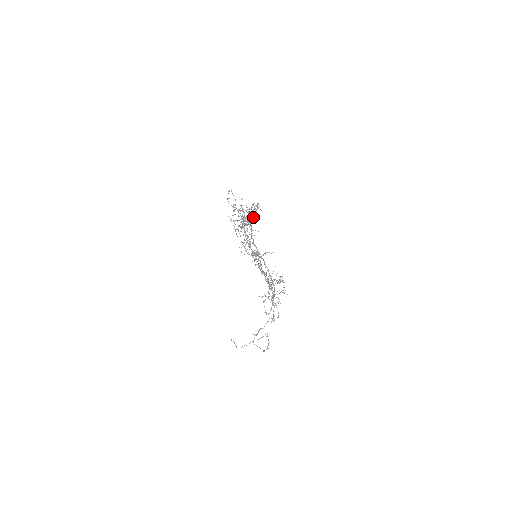
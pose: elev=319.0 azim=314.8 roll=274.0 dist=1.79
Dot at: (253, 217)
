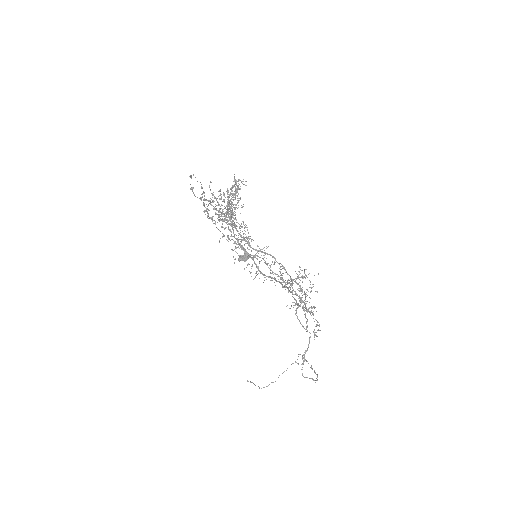
Dot at: (239, 200)
